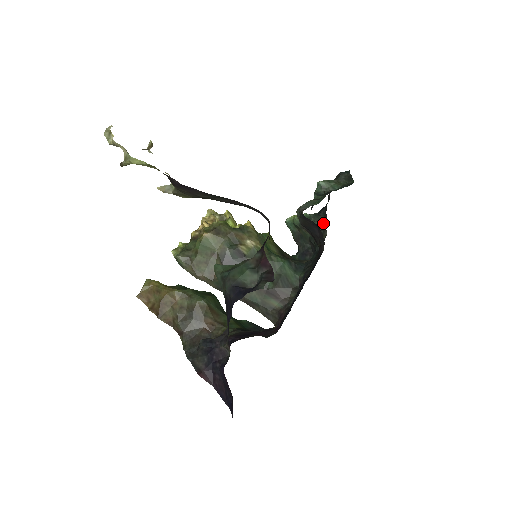
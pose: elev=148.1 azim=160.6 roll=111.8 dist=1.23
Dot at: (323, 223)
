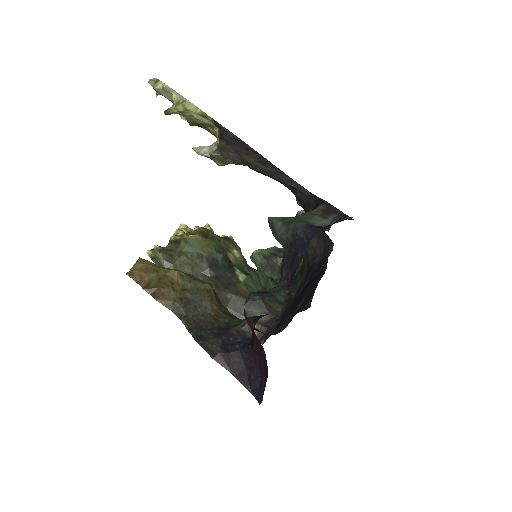
Dot at: occluded
